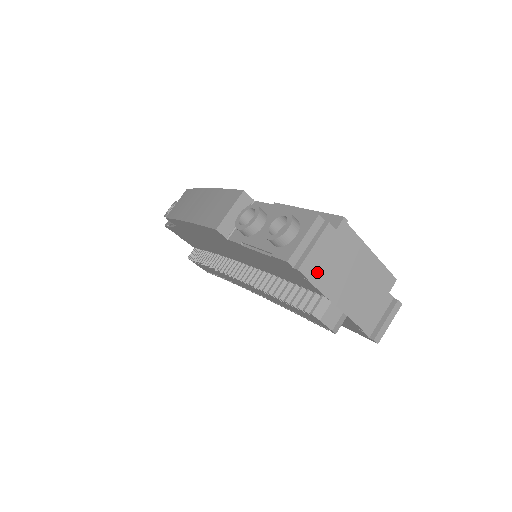
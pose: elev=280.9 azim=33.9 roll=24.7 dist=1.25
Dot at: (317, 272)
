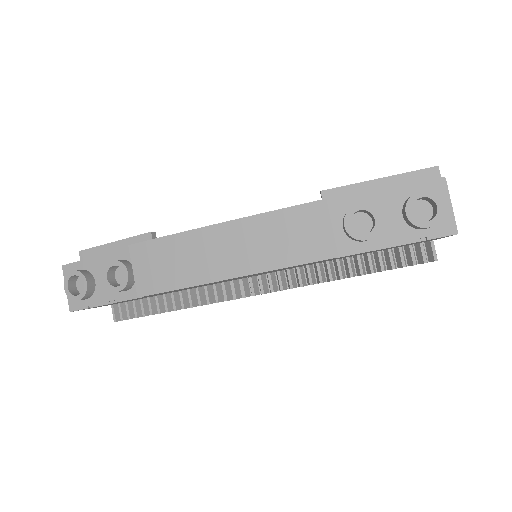
Dot at: occluded
